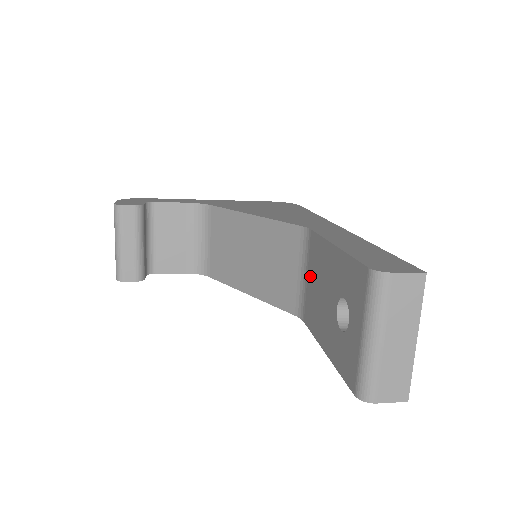
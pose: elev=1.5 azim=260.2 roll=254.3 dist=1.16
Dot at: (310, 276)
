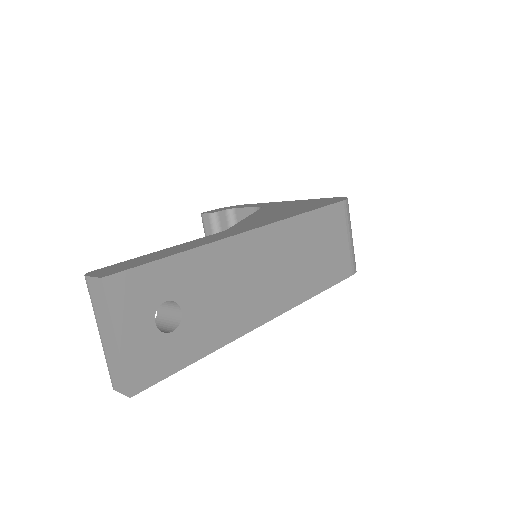
Dot at: occluded
